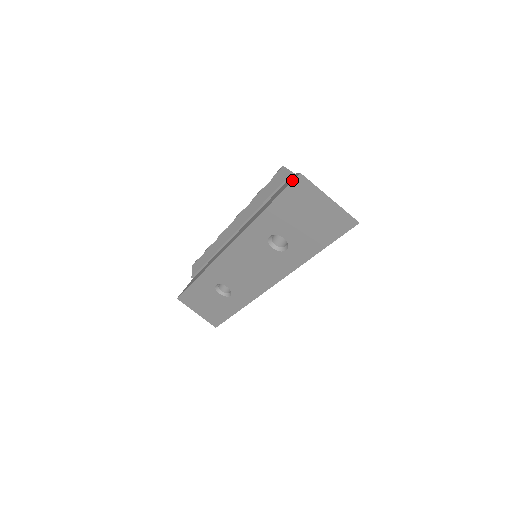
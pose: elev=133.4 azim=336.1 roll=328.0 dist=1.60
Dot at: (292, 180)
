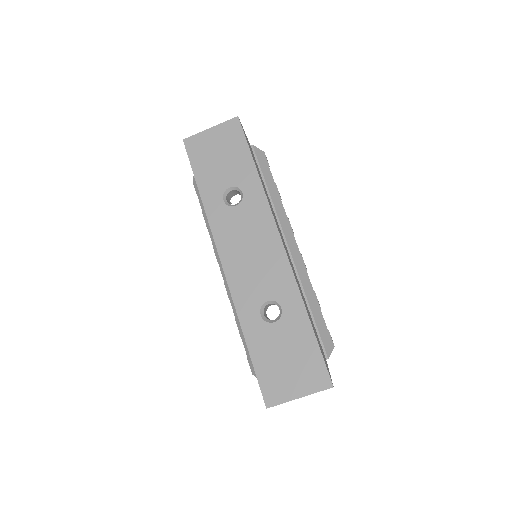
Dot at: (187, 152)
